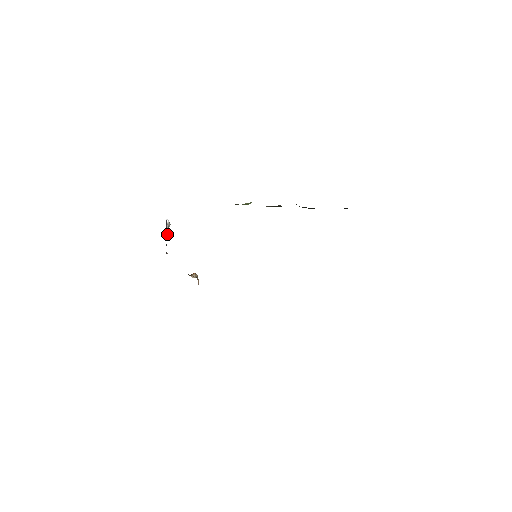
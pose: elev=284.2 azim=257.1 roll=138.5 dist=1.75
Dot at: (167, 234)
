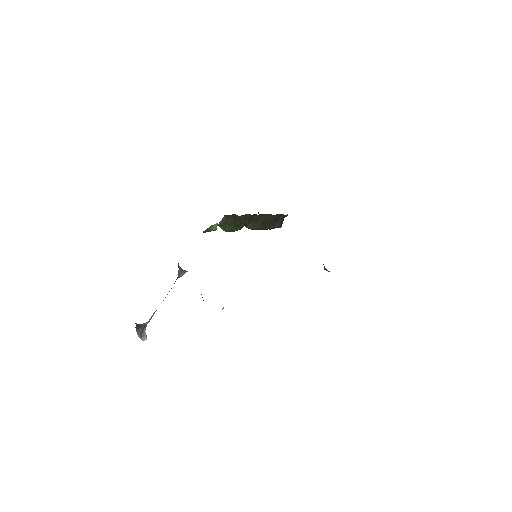
Dot at: (151, 317)
